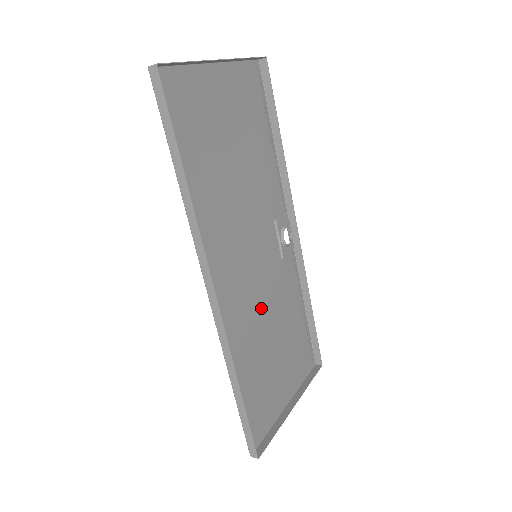
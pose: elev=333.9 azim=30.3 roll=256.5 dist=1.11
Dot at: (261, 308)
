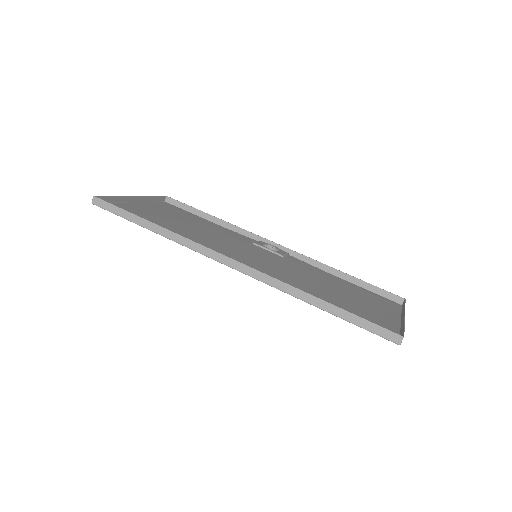
Dot at: (294, 275)
